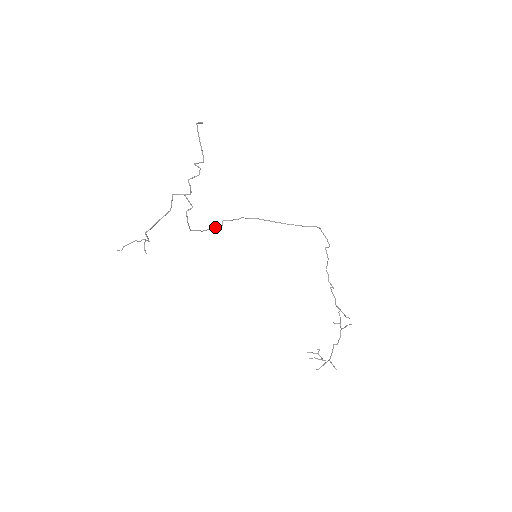
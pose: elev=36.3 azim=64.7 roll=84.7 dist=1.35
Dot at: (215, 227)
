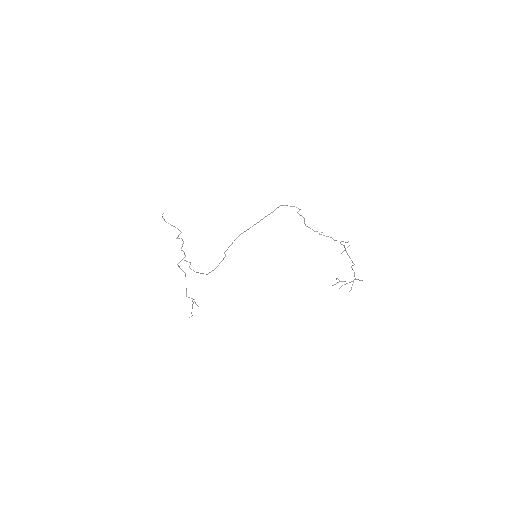
Dot at: (222, 260)
